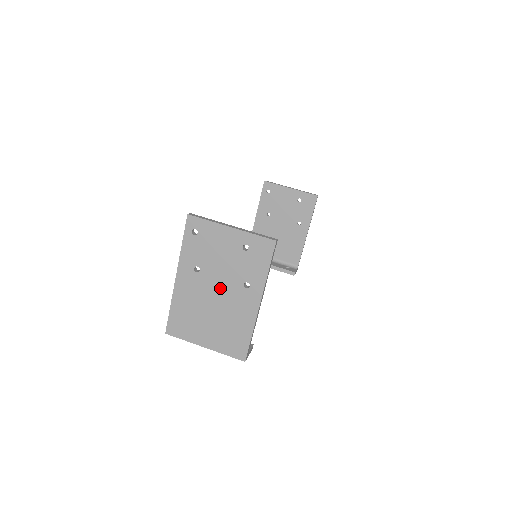
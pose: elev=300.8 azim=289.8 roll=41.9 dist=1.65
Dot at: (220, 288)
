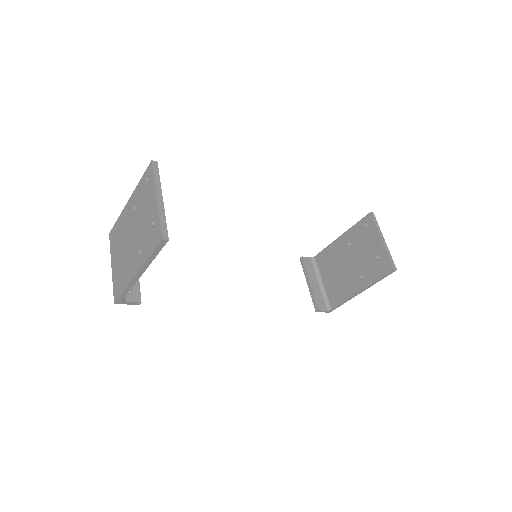
Dot at: (133, 236)
